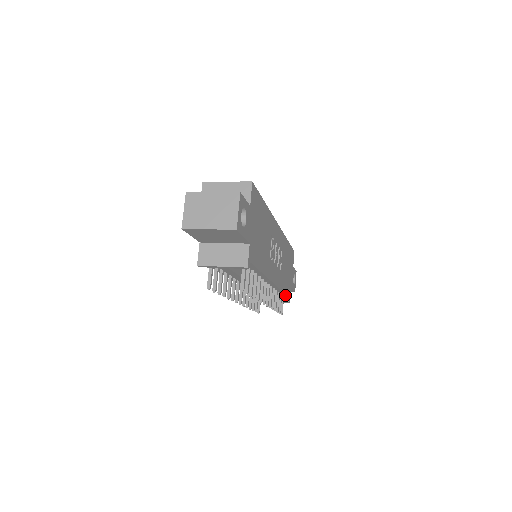
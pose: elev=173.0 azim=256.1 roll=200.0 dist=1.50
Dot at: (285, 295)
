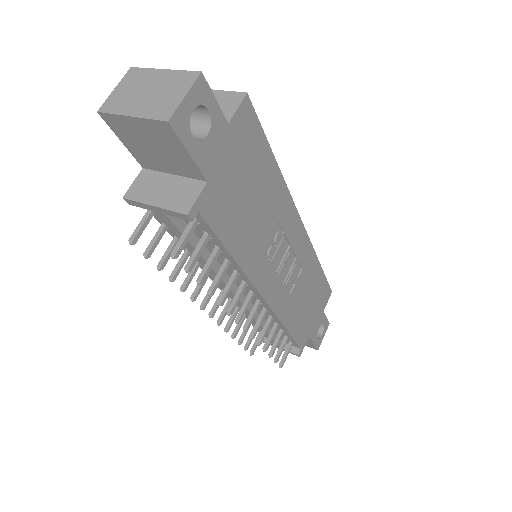
Dot at: (293, 340)
